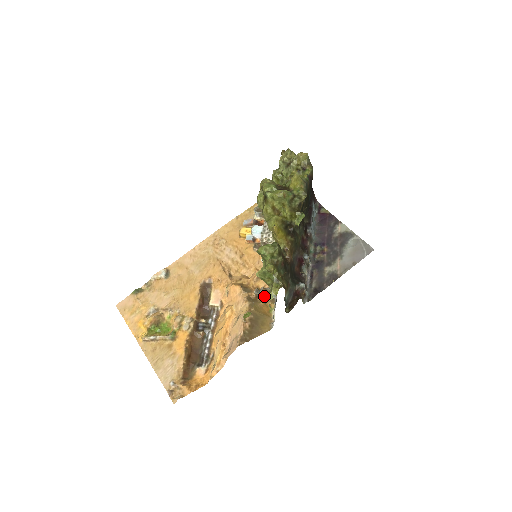
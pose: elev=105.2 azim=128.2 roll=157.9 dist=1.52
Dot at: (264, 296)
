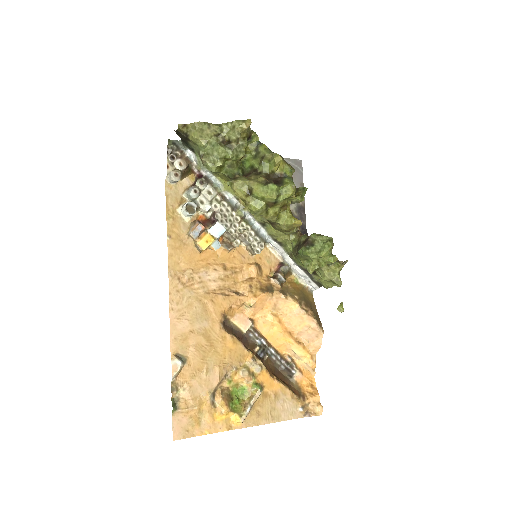
Dot at: (285, 278)
